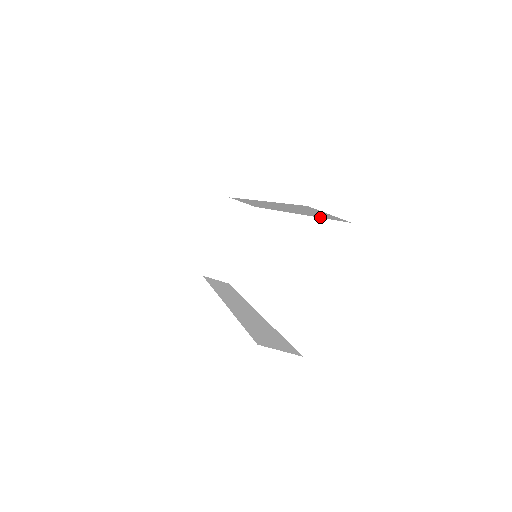
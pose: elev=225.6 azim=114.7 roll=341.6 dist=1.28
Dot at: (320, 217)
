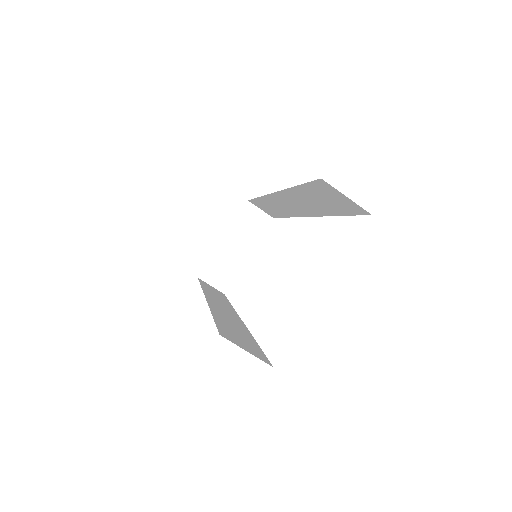
Dot at: (337, 214)
